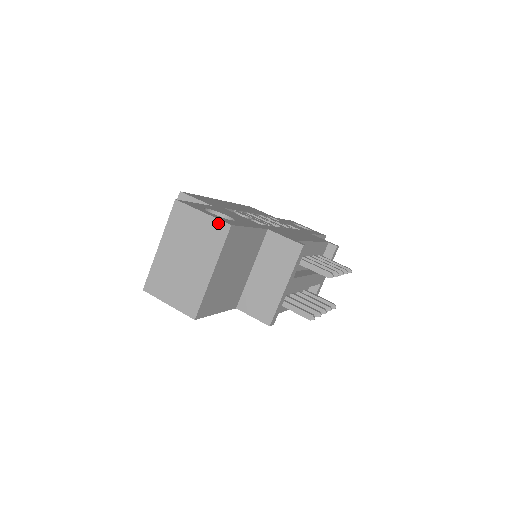
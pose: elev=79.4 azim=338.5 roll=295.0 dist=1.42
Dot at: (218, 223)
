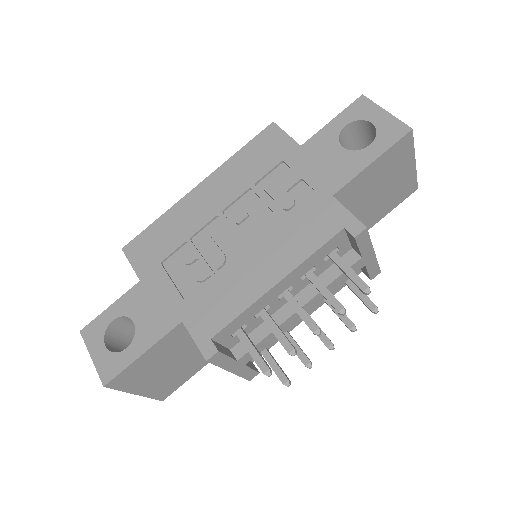
Dot at: (101, 376)
